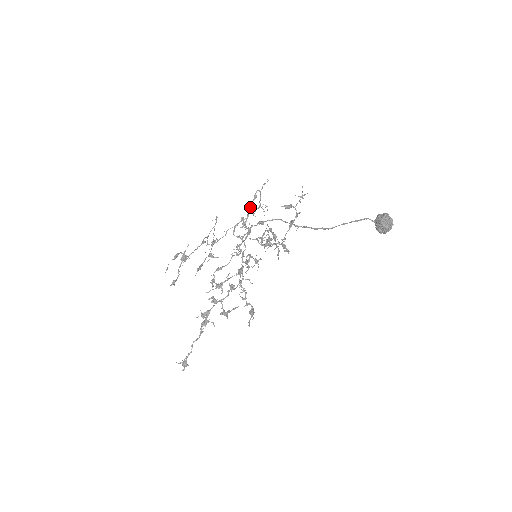
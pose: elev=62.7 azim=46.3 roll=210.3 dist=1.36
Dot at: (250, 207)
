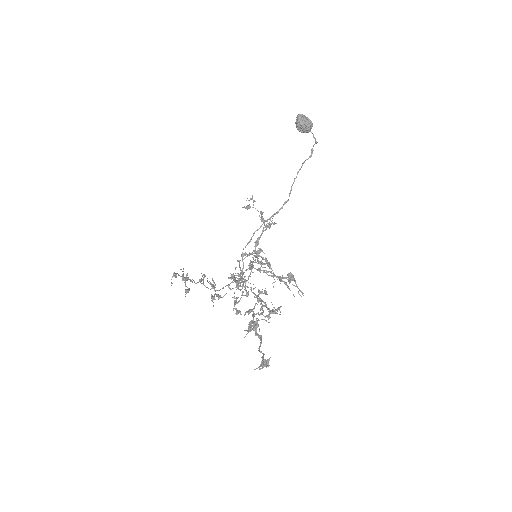
Dot at: occluded
